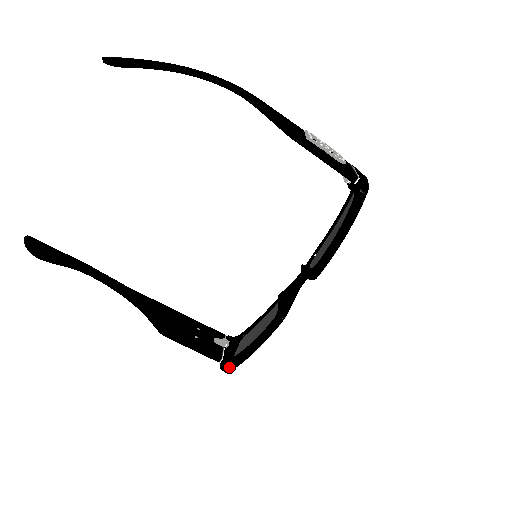
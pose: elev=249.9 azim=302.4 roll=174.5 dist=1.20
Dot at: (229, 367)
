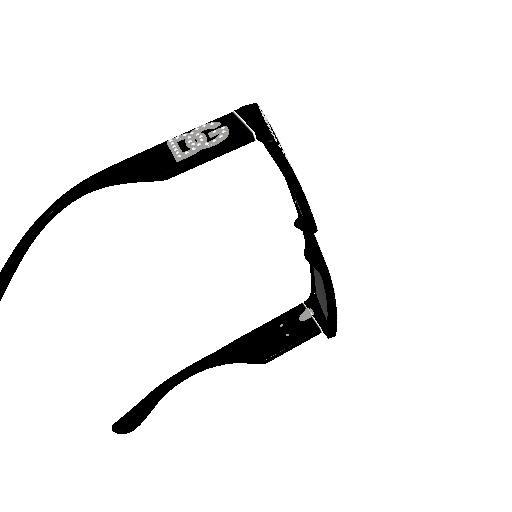
Dot at: (332, 333)
